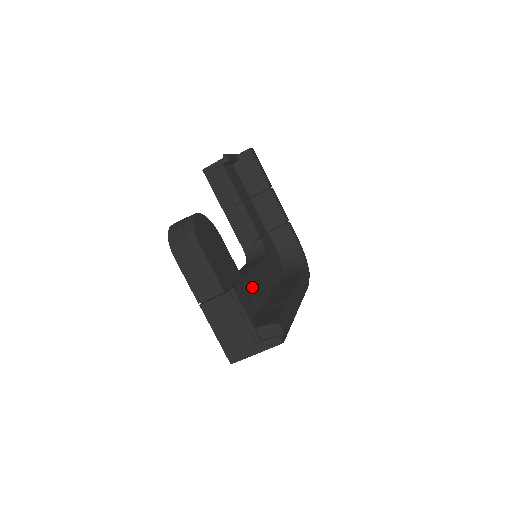
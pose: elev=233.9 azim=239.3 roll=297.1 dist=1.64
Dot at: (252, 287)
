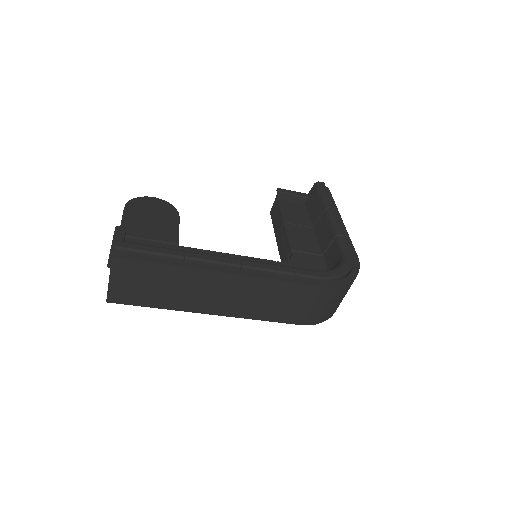
Dot at: occluded
